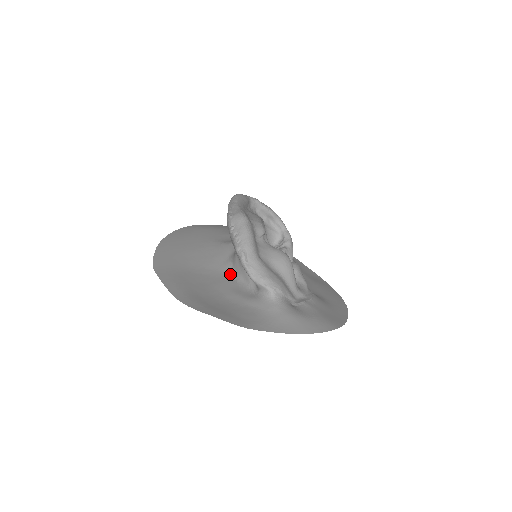
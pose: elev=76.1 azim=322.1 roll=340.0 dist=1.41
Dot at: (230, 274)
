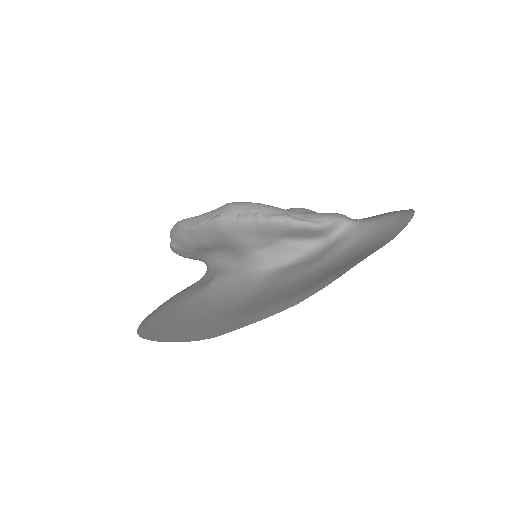
Dot at: (274, 272)
